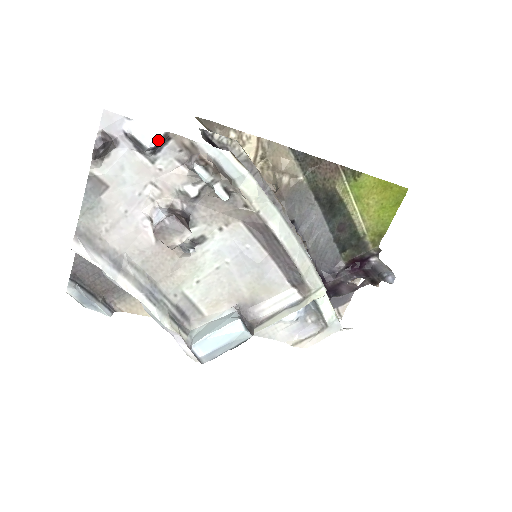
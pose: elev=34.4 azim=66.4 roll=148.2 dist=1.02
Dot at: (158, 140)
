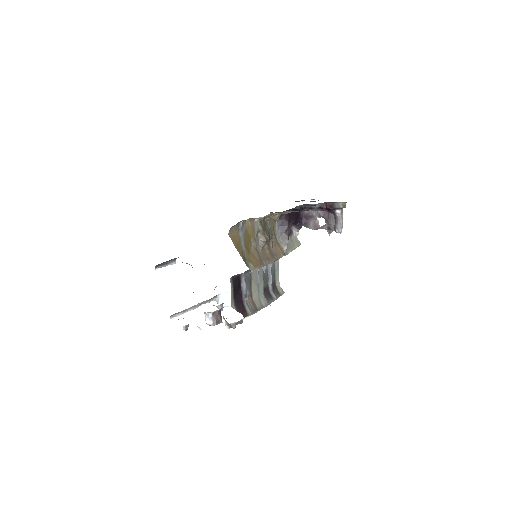
Dot at: occluded
